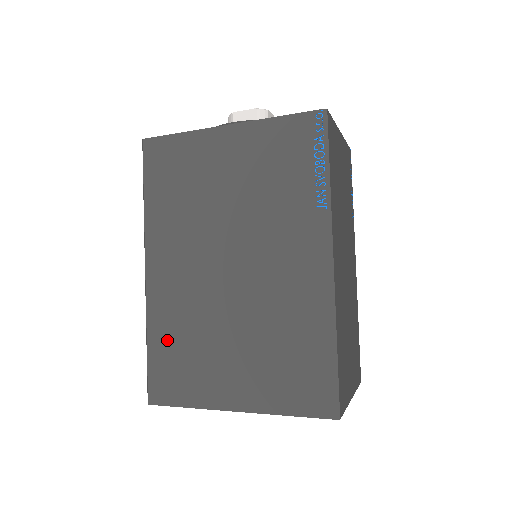
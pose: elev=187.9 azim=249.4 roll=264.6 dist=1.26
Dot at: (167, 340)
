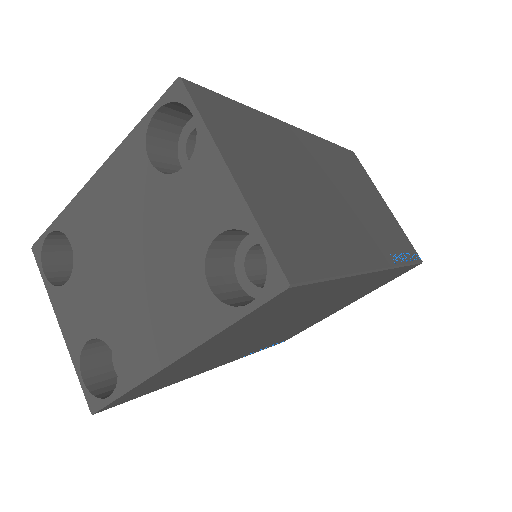
Dot at: occluded
